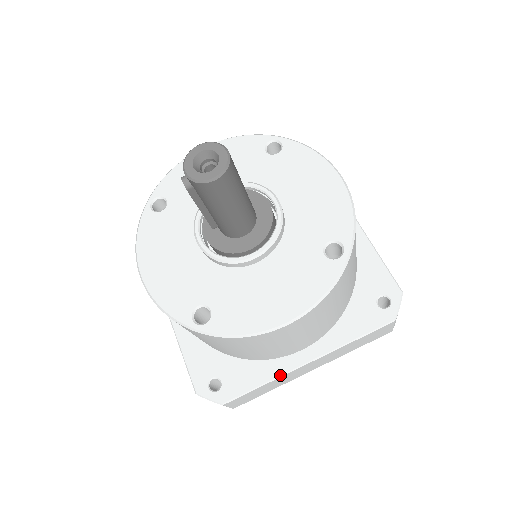
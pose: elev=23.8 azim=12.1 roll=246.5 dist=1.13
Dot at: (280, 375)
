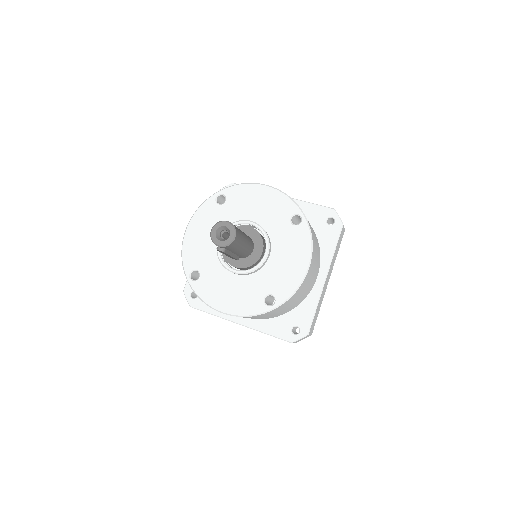
Dot at: (319, 296)
